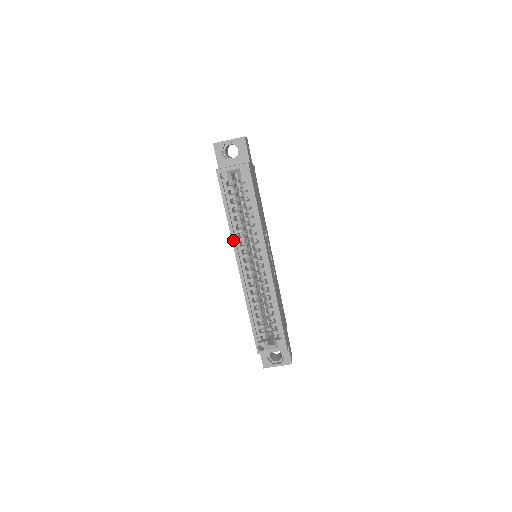
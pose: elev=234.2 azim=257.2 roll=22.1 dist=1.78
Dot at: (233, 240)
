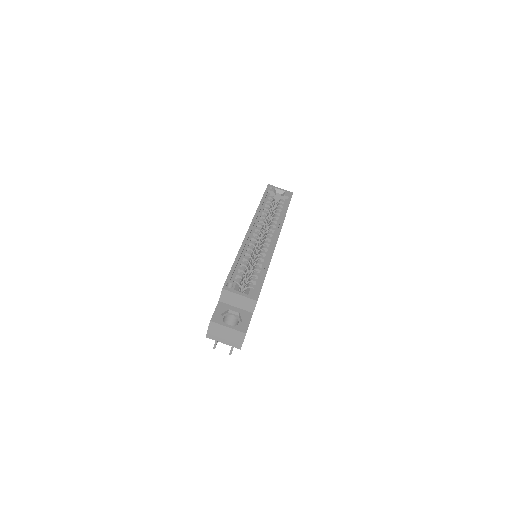
Dot at: (256, 214)
